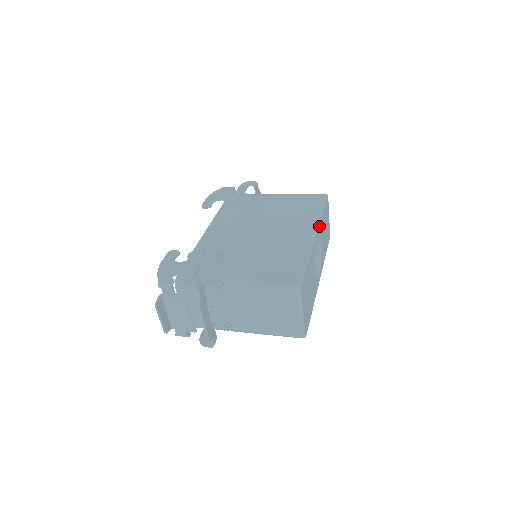
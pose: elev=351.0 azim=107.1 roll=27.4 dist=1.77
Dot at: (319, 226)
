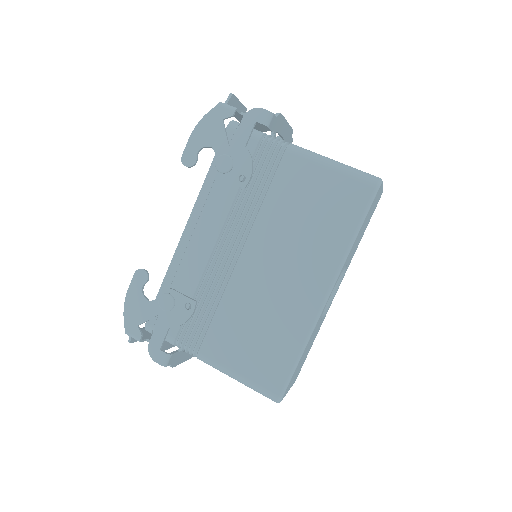
Dot at: (341, 270)
